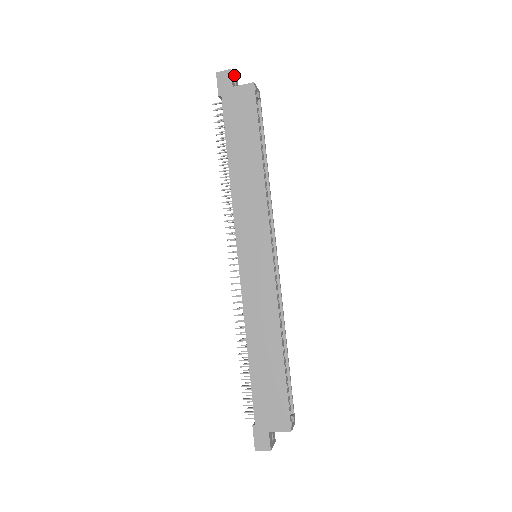
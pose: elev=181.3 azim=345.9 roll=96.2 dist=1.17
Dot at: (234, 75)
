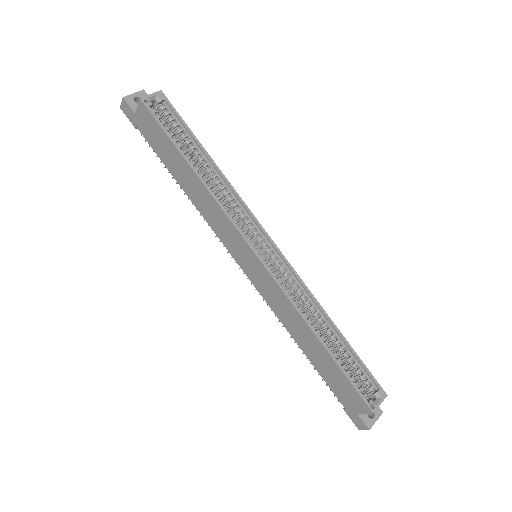
Dot at: (134, 94)
